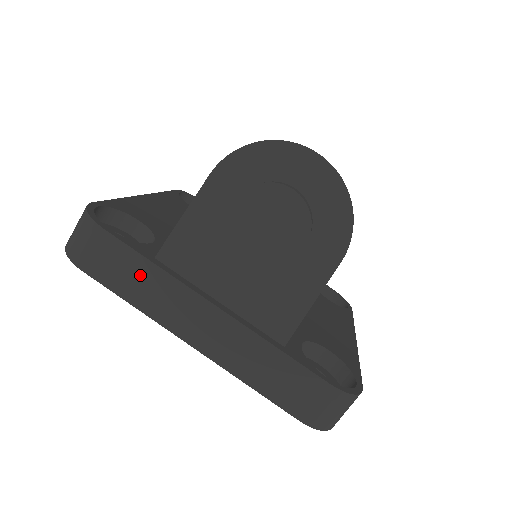
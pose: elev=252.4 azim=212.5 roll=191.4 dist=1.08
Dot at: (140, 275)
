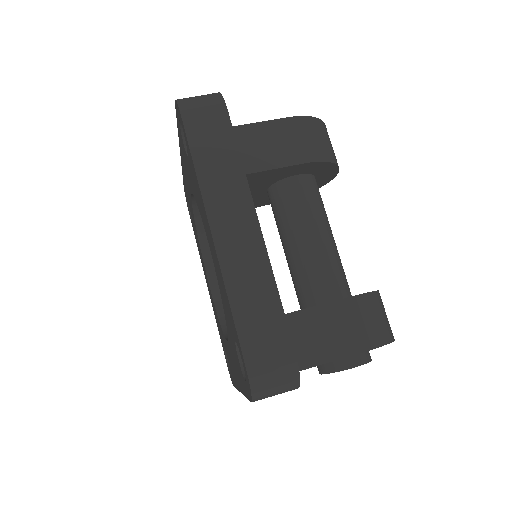
Dot at: occluded
